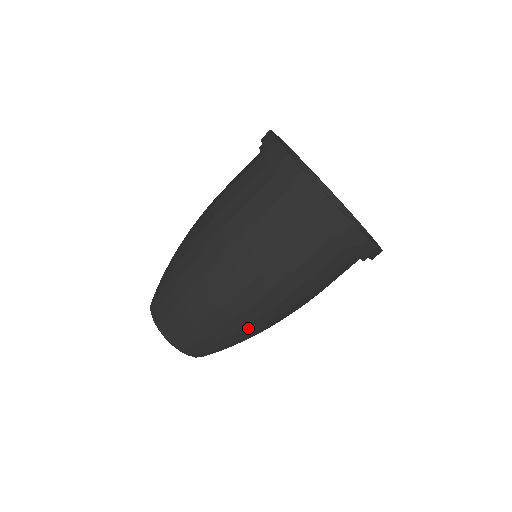
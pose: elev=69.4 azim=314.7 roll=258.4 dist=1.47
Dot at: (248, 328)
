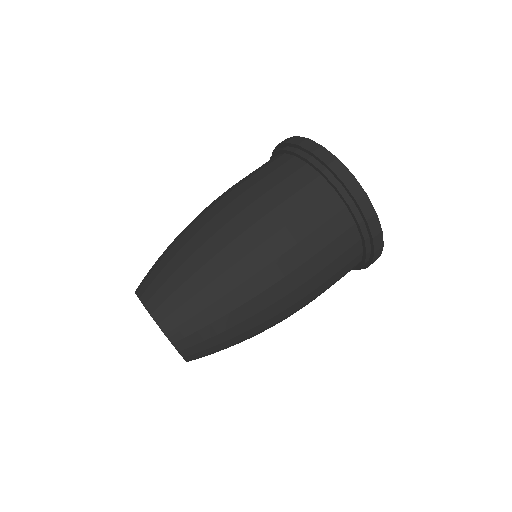
Dot at: (241, 291)
